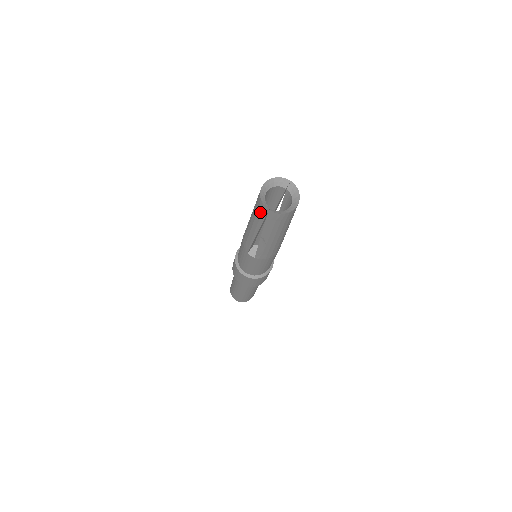
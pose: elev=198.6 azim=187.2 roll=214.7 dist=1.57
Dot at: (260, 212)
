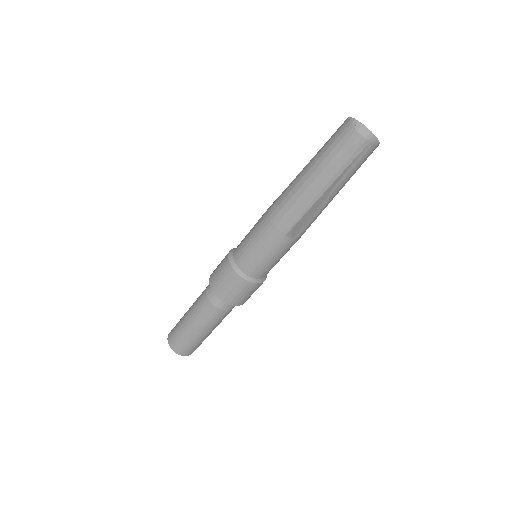
Dot at: (351, 152)
